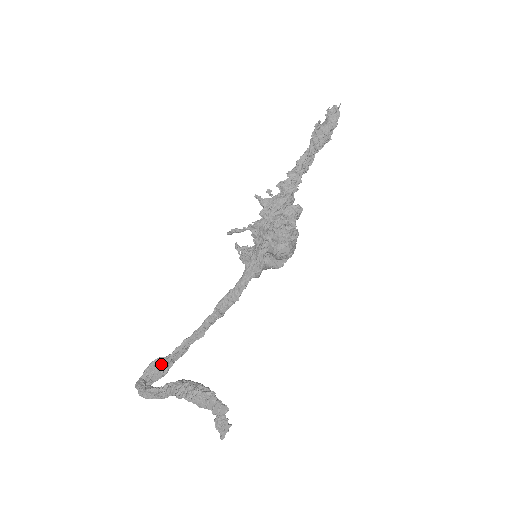
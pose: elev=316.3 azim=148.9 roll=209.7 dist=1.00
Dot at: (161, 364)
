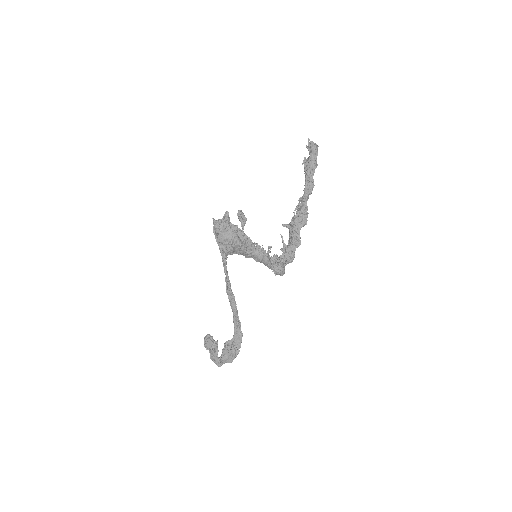
Dot at: (227, 345)
